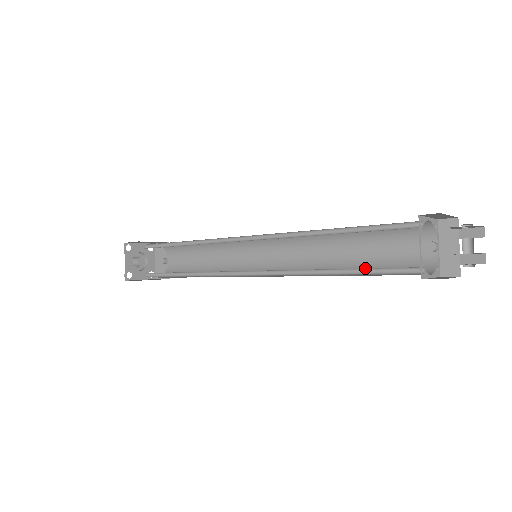
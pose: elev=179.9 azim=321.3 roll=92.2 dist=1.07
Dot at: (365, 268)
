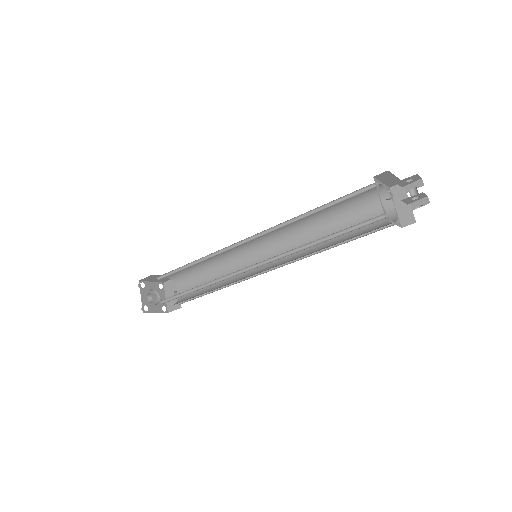
Dot at: (344, 229)
